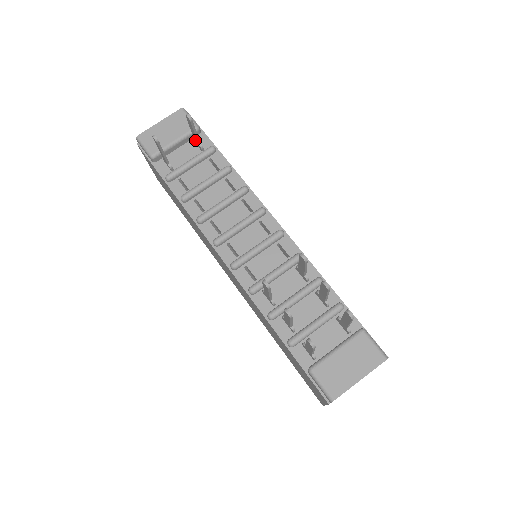
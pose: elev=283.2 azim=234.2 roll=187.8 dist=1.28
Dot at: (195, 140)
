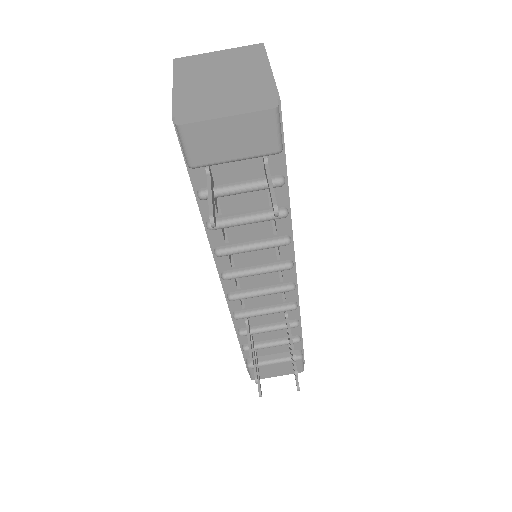
Dot at: (265, 170)
